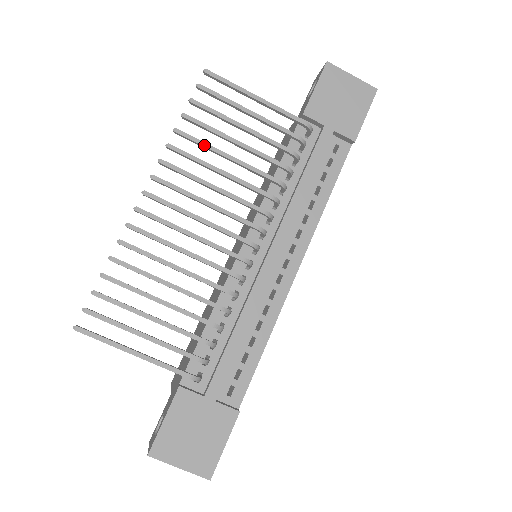
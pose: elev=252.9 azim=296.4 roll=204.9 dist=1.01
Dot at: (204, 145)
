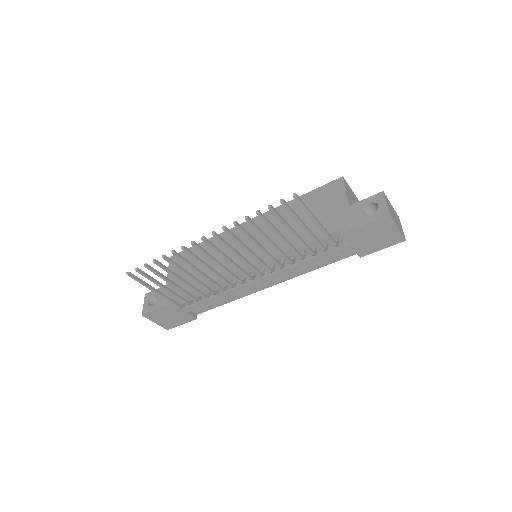
Dot at: (259, 232)
